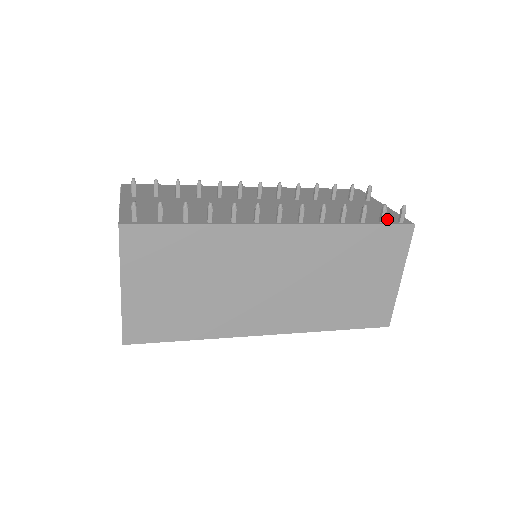
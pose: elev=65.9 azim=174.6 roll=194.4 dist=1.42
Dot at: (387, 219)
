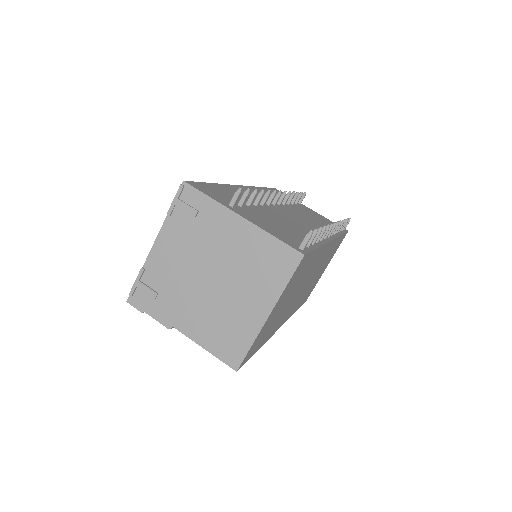
Dot at: occluded
